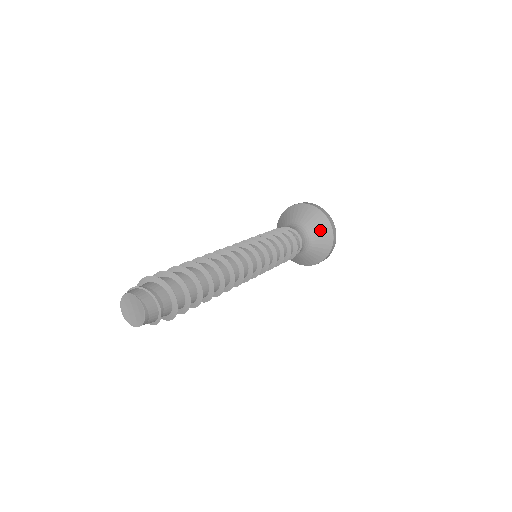
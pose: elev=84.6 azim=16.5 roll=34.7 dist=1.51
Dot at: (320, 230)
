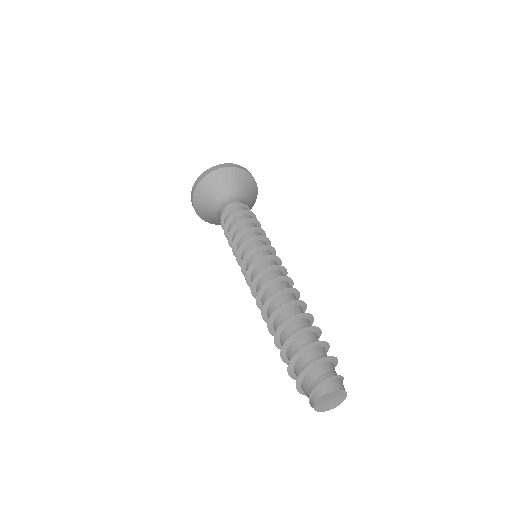
Dot at: (247, 186)
